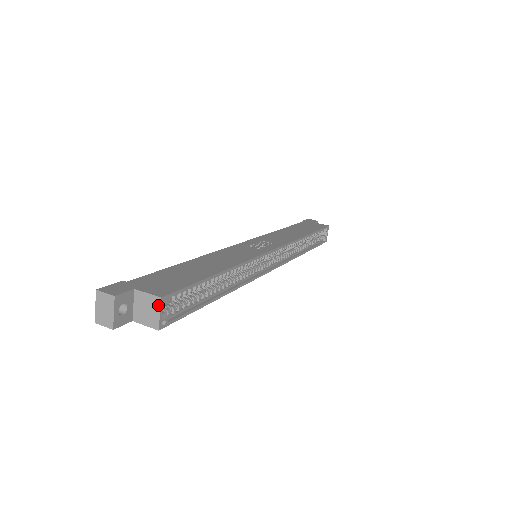
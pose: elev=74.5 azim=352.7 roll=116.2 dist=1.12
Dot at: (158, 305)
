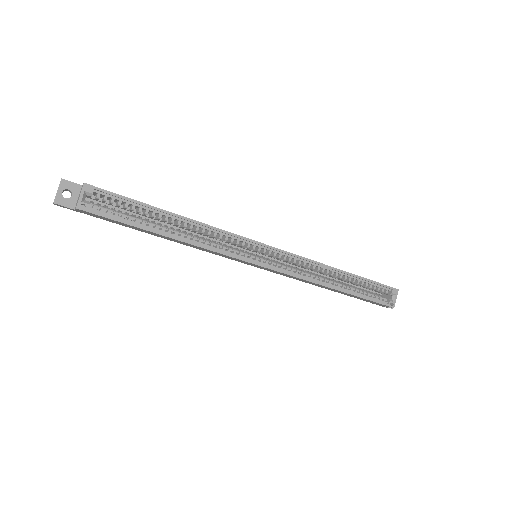
Dot at: (82, 189)
